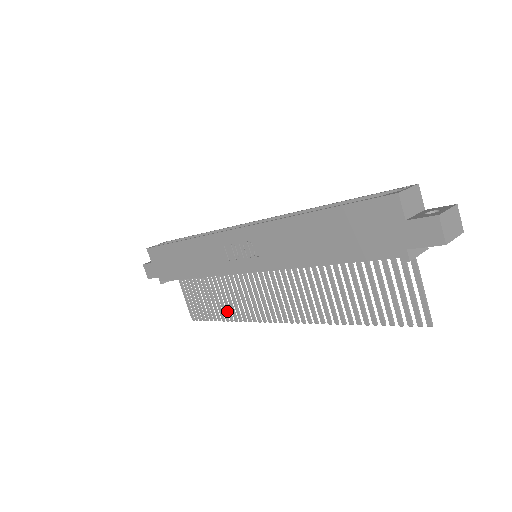
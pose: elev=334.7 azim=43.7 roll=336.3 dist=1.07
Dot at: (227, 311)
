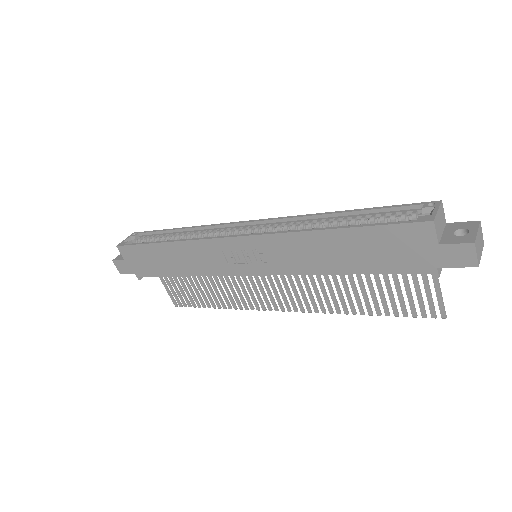
Dot at: (219, 300)
